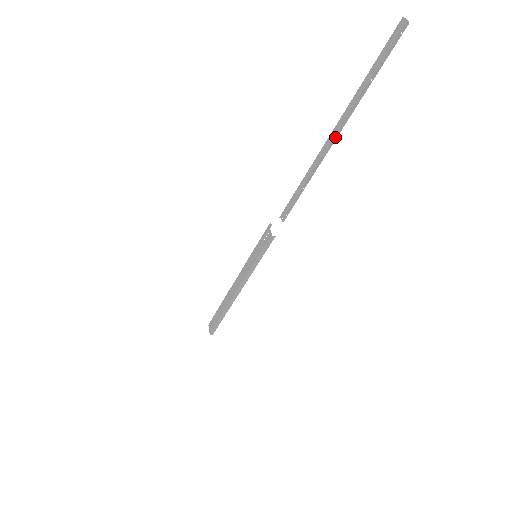
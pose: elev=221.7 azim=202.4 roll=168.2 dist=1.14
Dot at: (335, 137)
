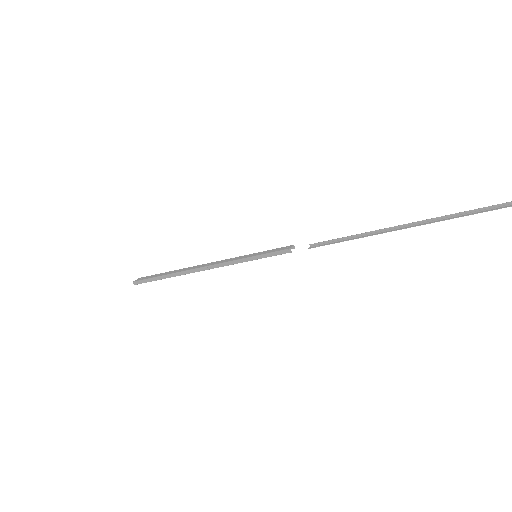
Dot at: (413, 226)
